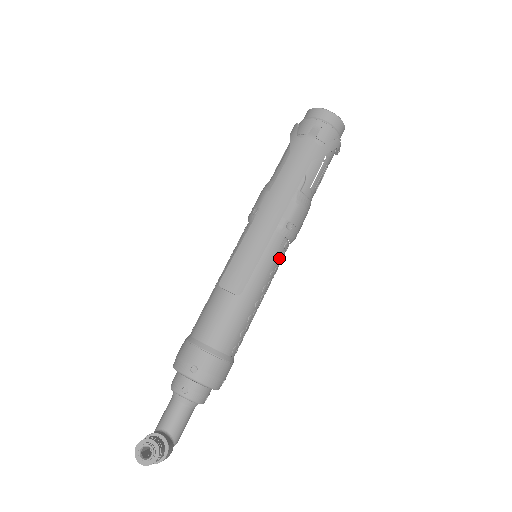
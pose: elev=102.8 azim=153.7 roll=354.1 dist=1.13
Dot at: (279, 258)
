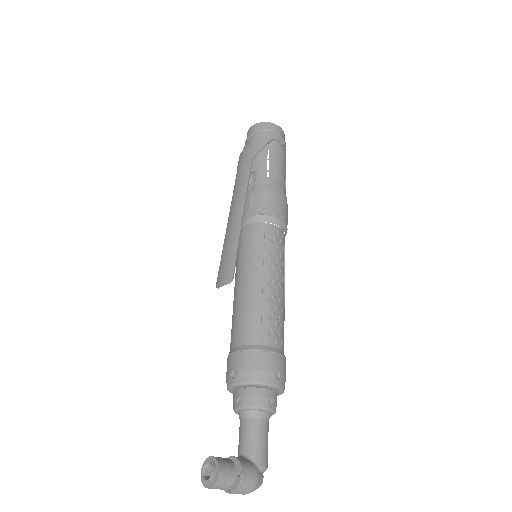
Dot at: (271, 241)
